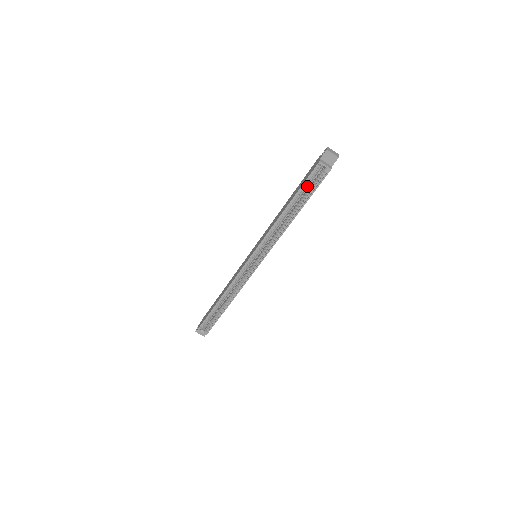
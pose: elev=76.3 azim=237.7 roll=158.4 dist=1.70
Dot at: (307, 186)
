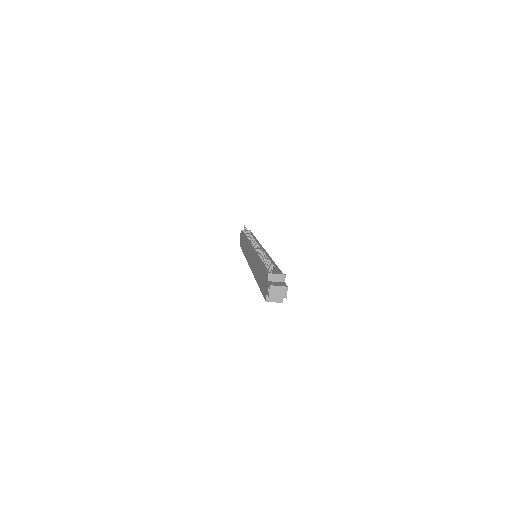
Dot at: occluded
